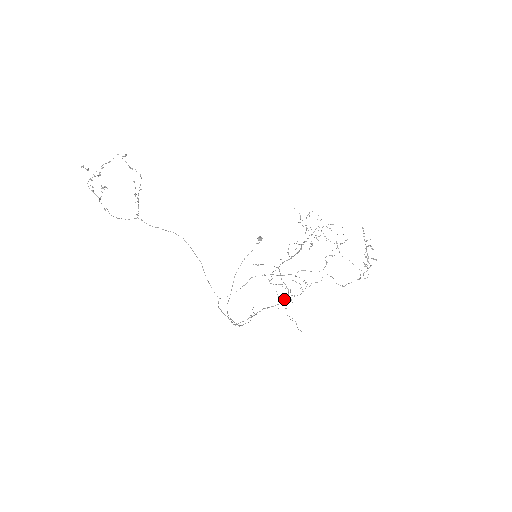
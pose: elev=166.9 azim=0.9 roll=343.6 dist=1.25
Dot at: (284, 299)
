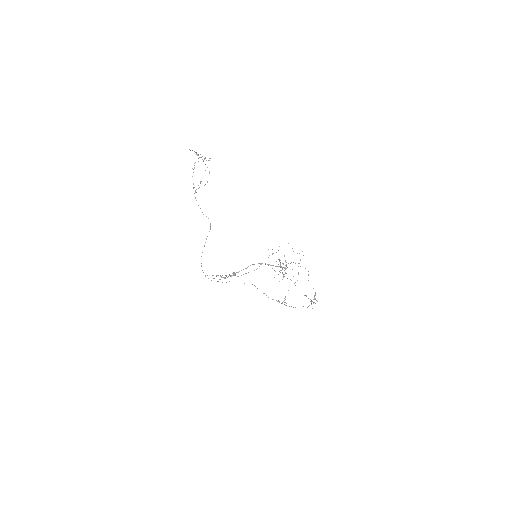
Dot at: (284, 267)
